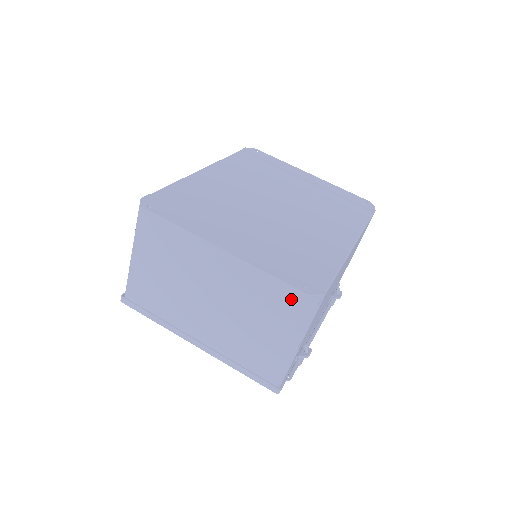
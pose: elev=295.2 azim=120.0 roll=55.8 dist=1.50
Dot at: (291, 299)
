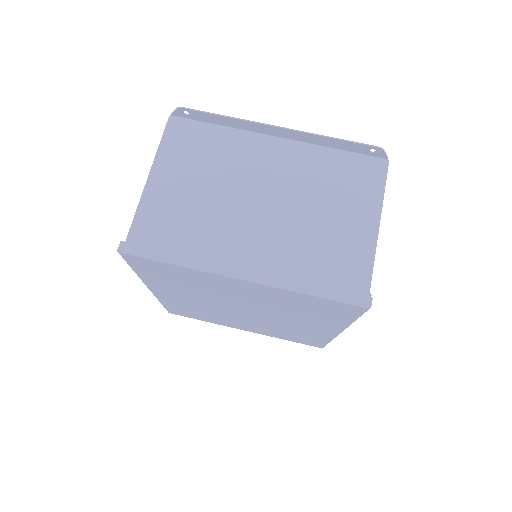
Dot at: (357, 173)
